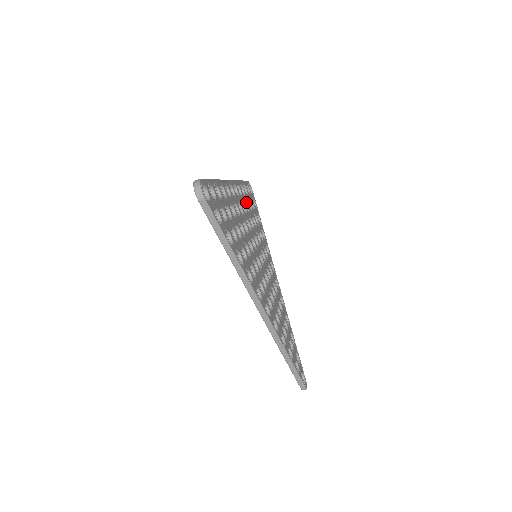
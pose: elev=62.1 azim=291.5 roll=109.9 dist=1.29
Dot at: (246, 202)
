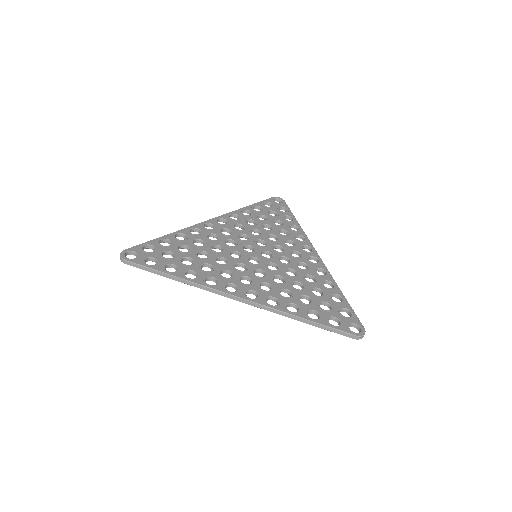
Dot at: (251, 220)
